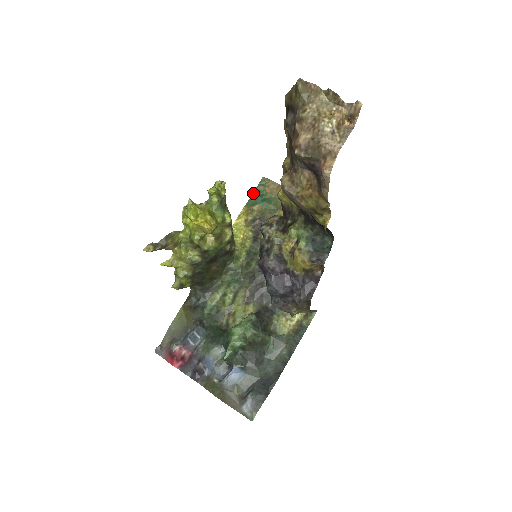
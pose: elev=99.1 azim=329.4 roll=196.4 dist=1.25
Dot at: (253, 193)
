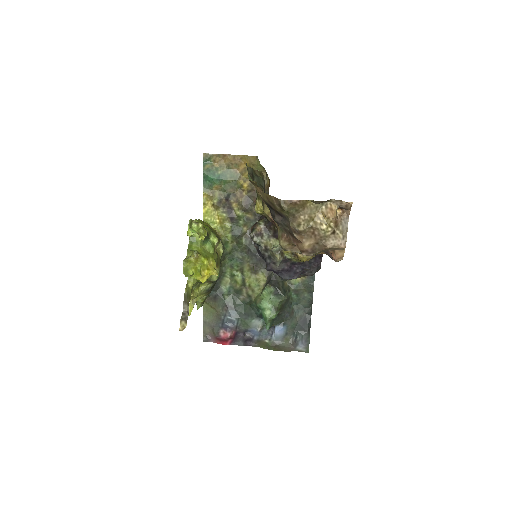
Dot at: (204, 175)
